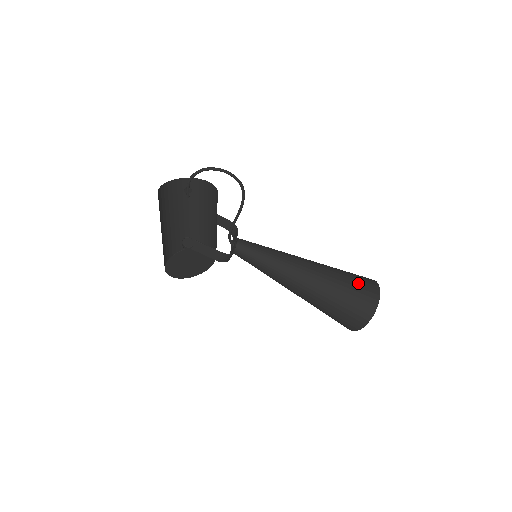
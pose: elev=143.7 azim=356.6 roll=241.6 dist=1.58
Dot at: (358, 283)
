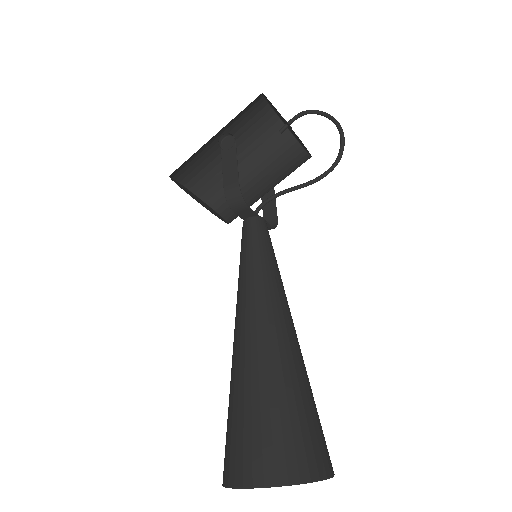
Dot at: (314, 425)
